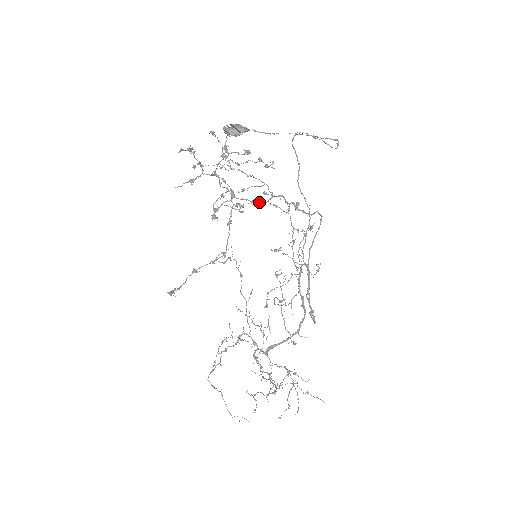
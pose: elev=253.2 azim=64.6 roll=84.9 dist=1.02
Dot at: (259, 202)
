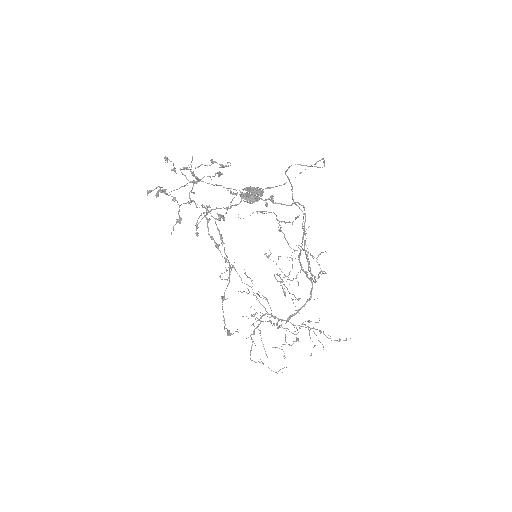
Dot at: (234, 205)
